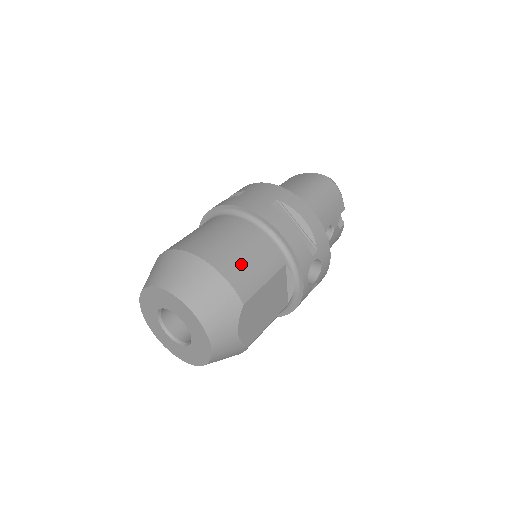
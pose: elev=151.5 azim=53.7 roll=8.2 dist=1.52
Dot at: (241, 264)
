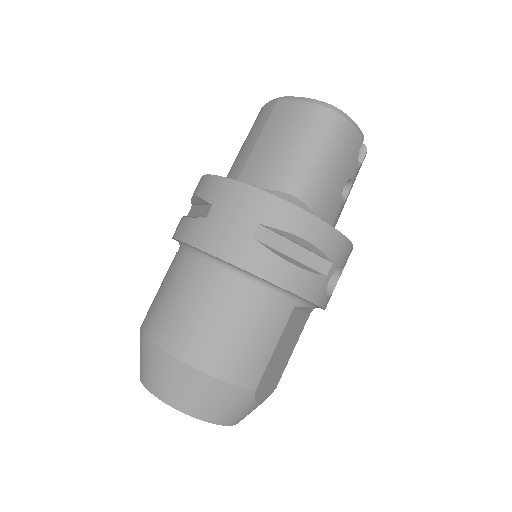
Dot at: (237, 351)
